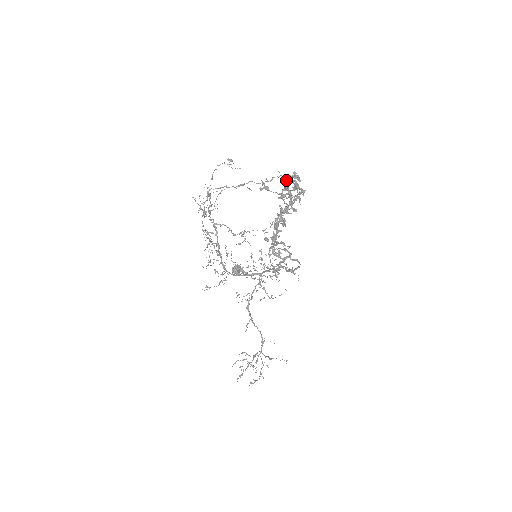
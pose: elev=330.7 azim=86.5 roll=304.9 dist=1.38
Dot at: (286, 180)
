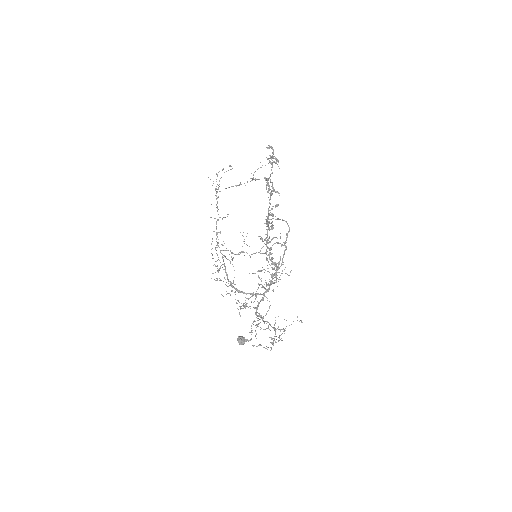
Dot at: (267, 182)
